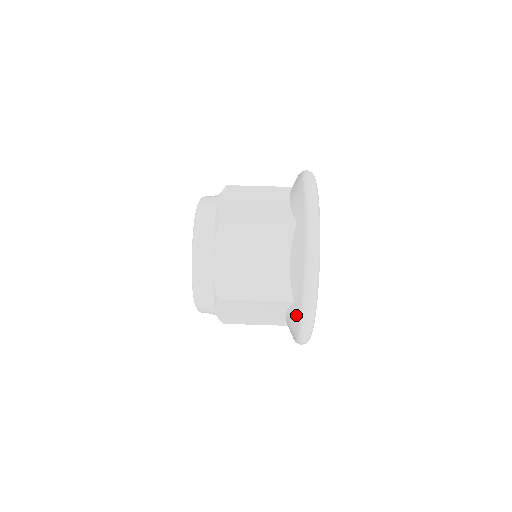
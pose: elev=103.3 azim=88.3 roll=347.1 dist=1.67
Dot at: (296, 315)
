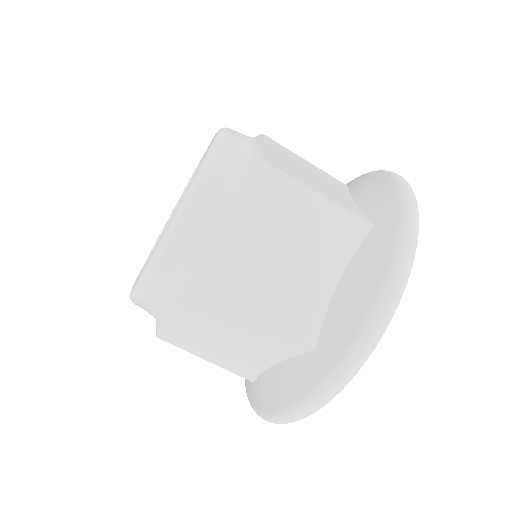
Dot at: (308, 373)
